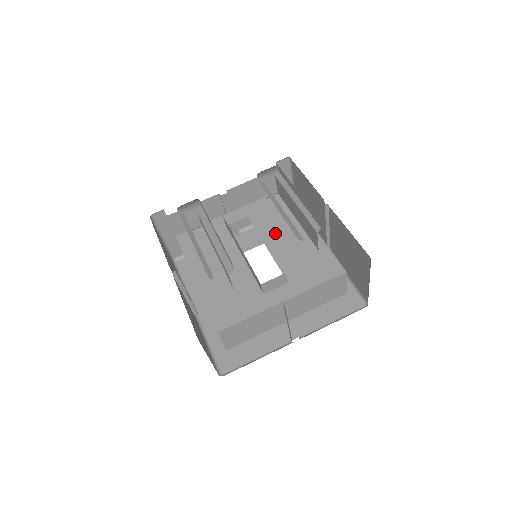
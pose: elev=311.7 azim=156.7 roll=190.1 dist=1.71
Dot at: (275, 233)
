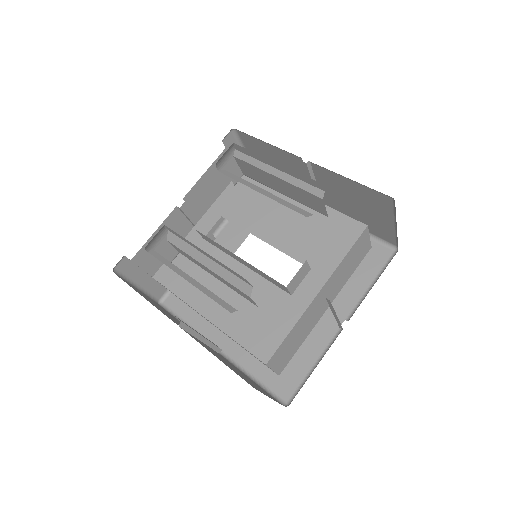
Dot at: (263, 220)
